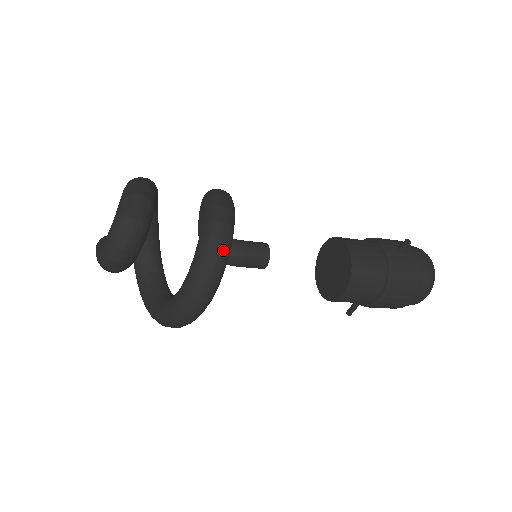
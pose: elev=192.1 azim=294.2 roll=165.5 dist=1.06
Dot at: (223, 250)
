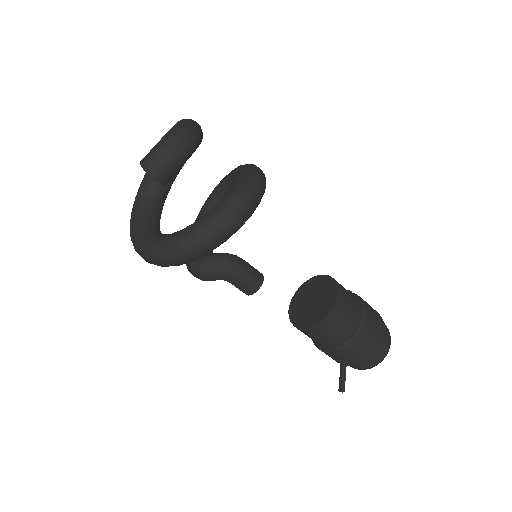
Dot at: occluded
